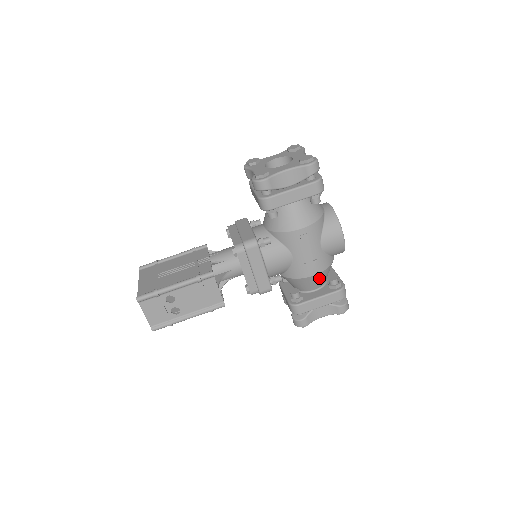
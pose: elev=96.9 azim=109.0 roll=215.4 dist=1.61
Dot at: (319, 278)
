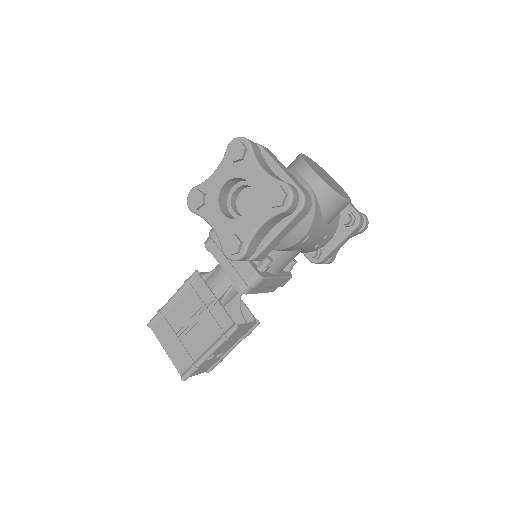
Dot at: occluded
